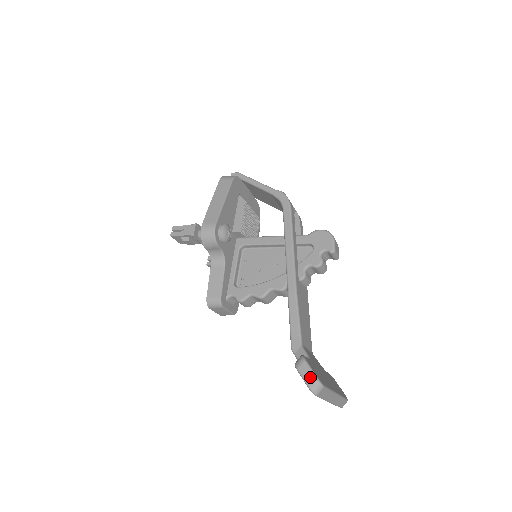
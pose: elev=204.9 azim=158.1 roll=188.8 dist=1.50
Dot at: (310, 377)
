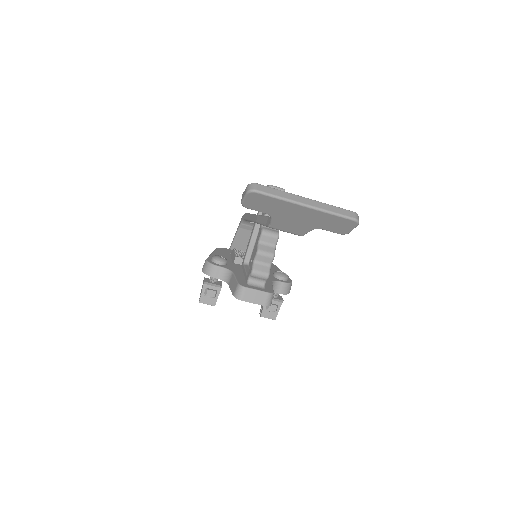
Dot at: (245, 191)
